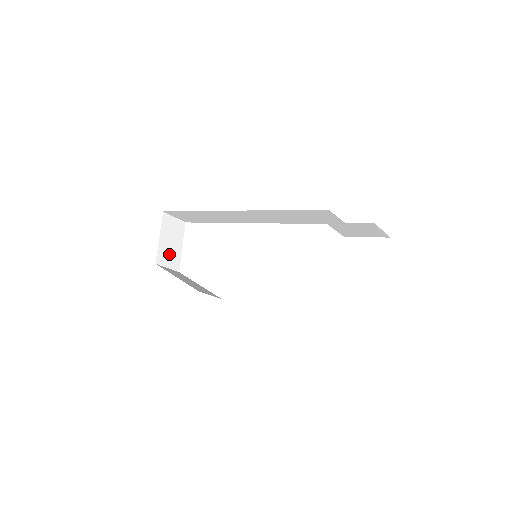
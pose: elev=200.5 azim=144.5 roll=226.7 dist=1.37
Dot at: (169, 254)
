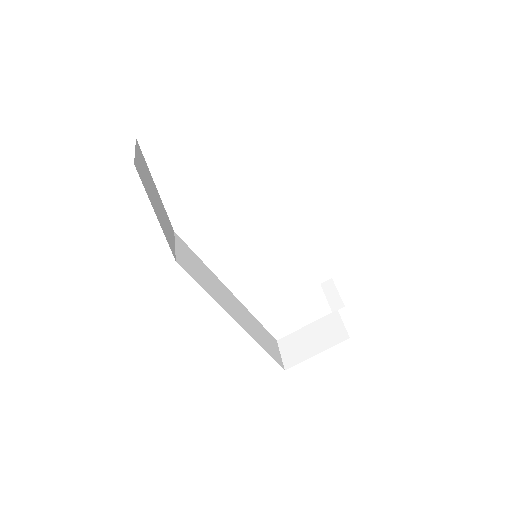
Dot at: occluded
